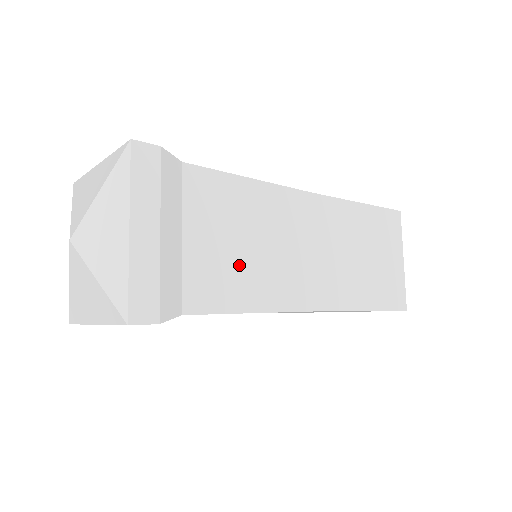
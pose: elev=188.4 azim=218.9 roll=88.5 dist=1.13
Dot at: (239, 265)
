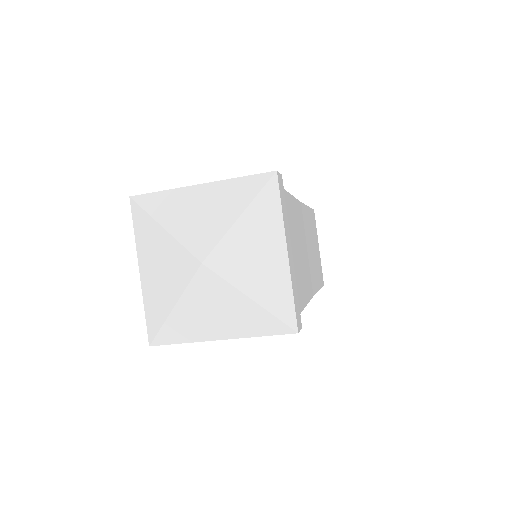
Dot at: (299, 269)
